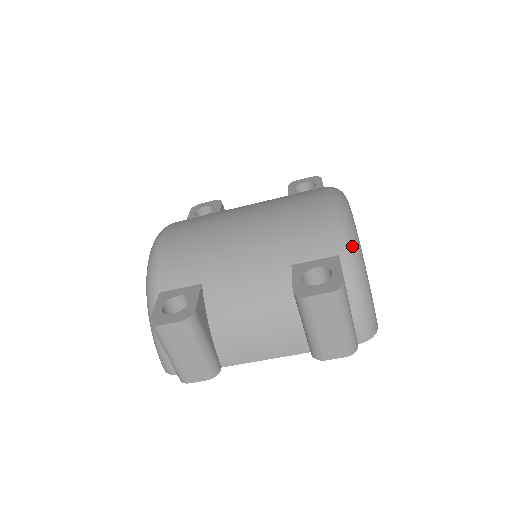
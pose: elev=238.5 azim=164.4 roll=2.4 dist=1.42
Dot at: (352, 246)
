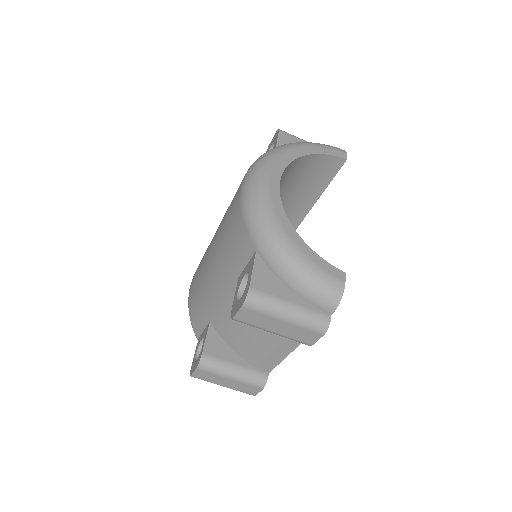
Dot at: (262, 233)
